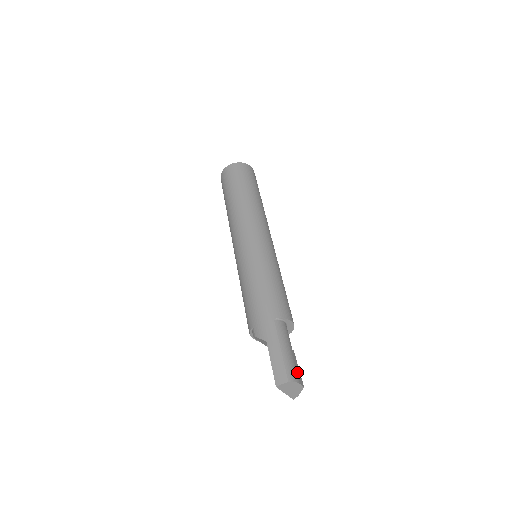
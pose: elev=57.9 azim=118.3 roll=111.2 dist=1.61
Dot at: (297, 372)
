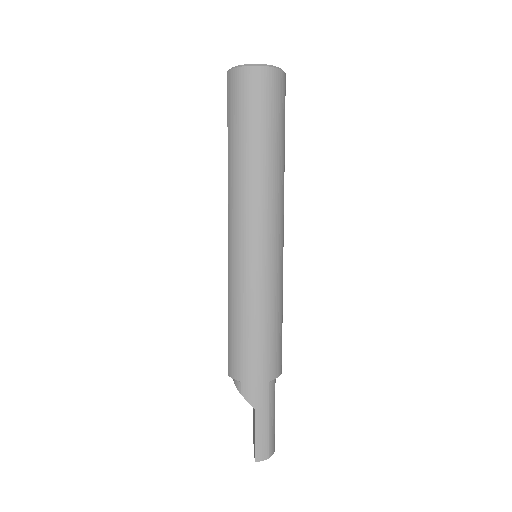
Dot at: (274, 436)
